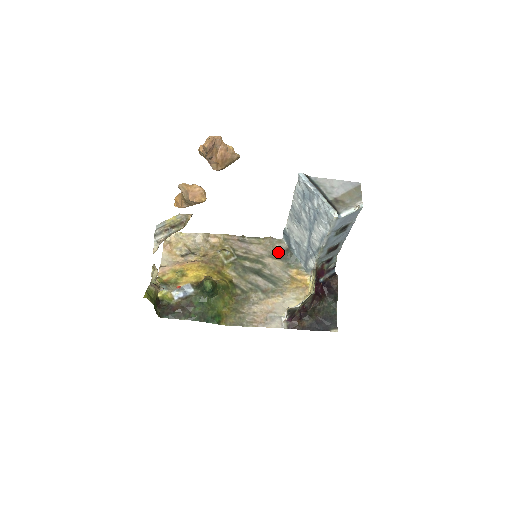
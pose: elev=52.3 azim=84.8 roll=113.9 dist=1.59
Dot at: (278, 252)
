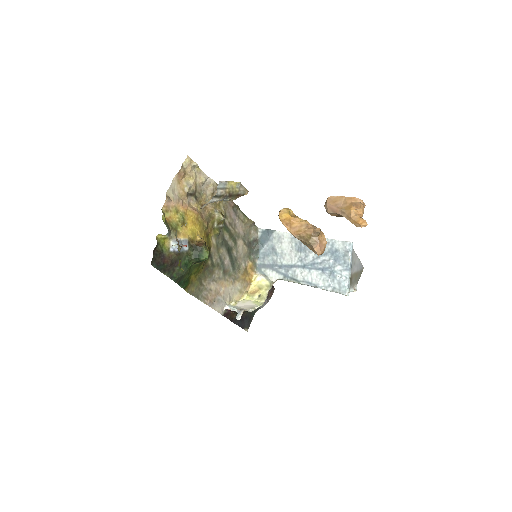
Dot at: (250, 238)
